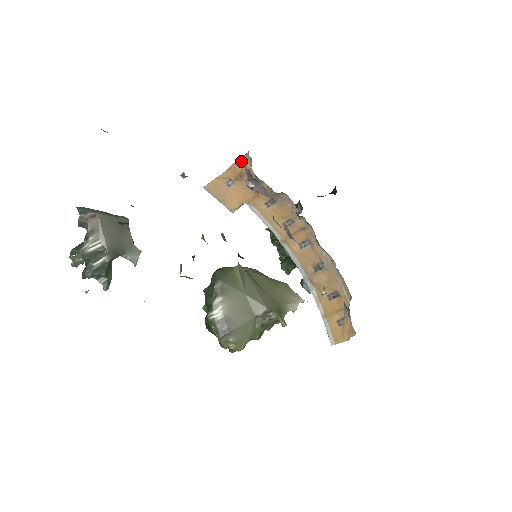
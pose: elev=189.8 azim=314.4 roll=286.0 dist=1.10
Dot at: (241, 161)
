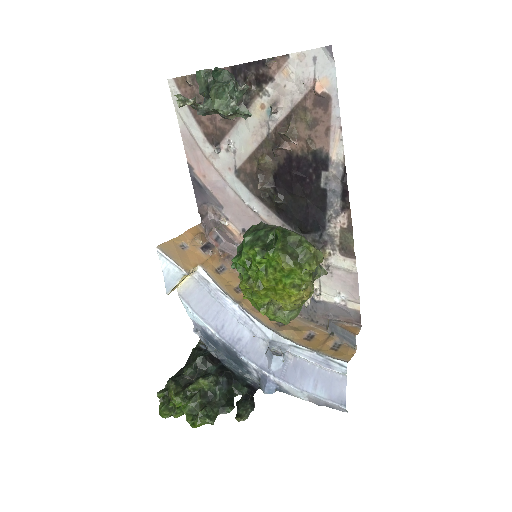
Dot at: (195, 229)
